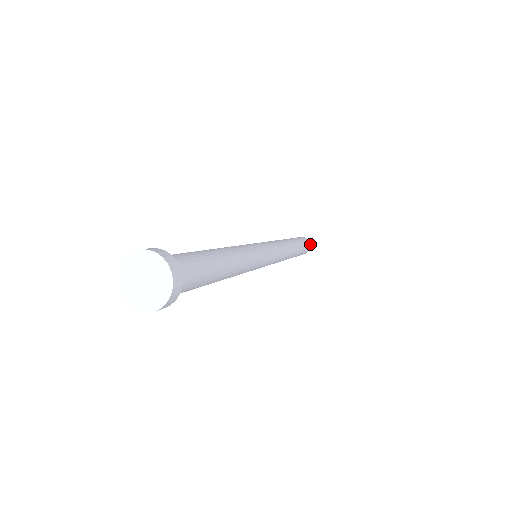
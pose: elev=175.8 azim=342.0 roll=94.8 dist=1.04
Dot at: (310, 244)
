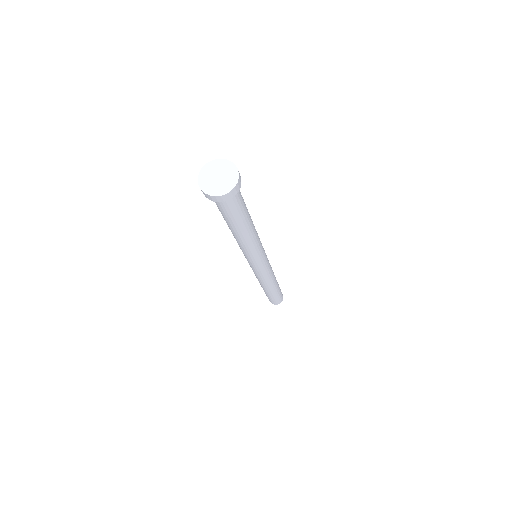
Dot at: occluded
